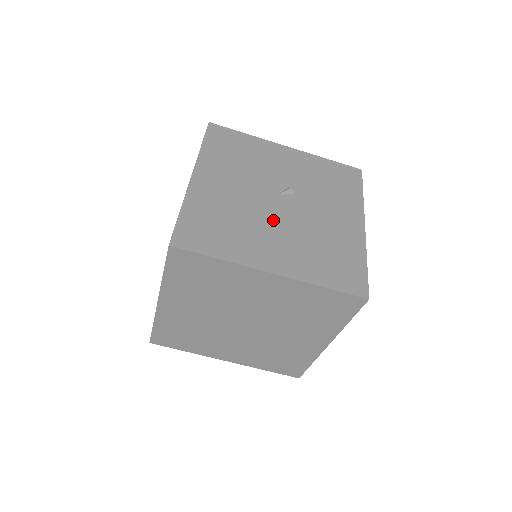
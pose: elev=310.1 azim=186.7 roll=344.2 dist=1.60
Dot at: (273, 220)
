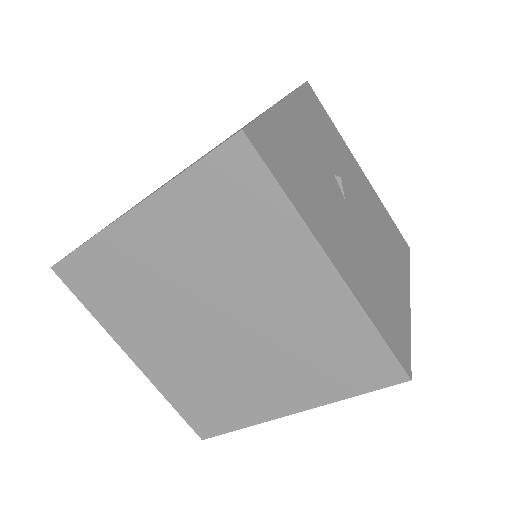
Dot at: (370, 239)
